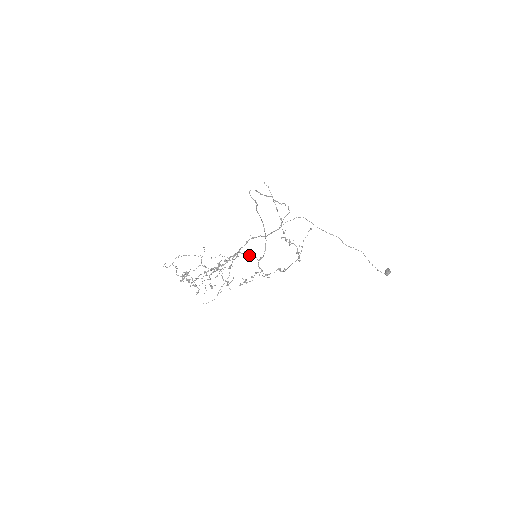
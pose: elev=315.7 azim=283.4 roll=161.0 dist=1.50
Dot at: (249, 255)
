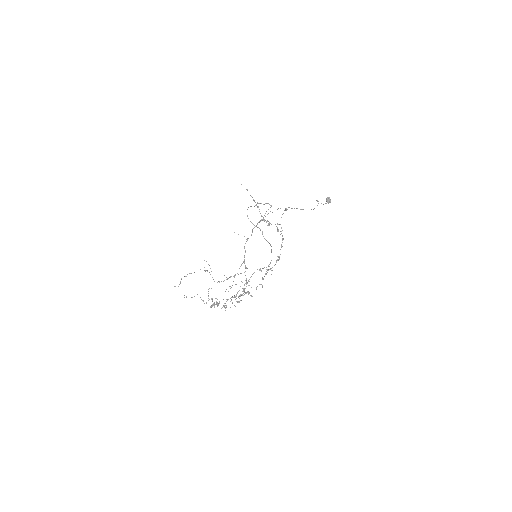
Dot at: occluded
